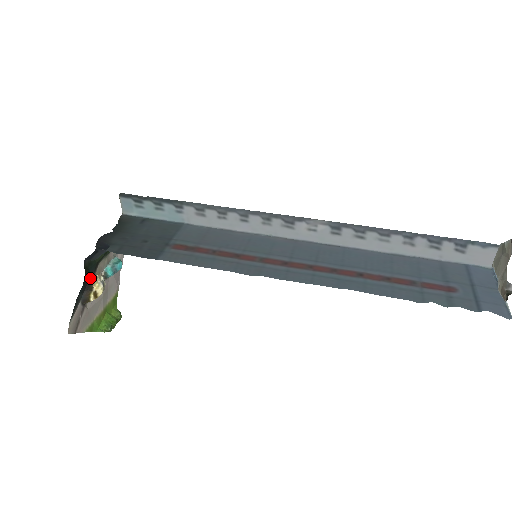
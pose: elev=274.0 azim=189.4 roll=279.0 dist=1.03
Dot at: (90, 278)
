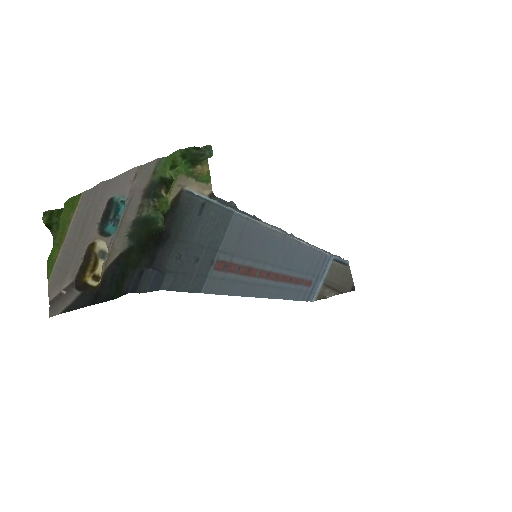
Dot at: (108, 278)
